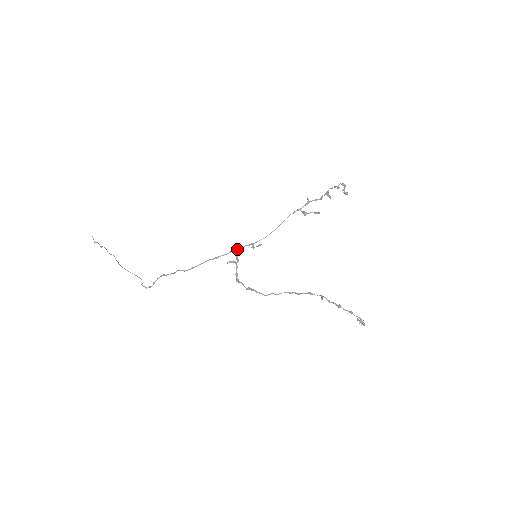
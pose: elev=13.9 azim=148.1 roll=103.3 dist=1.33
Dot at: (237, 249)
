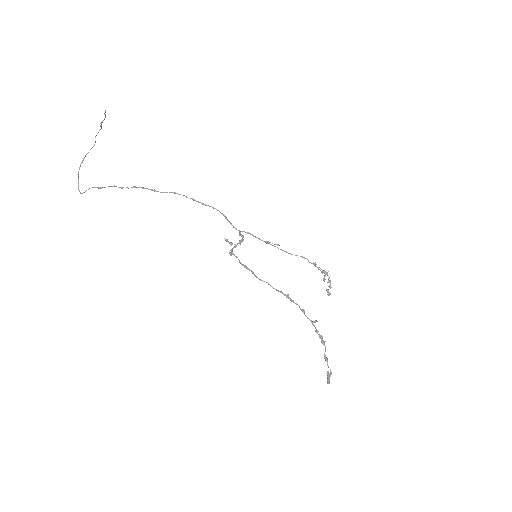
Dot at: (250, 234)
